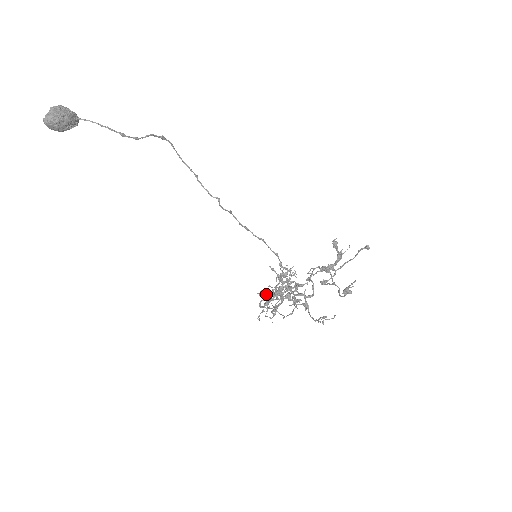
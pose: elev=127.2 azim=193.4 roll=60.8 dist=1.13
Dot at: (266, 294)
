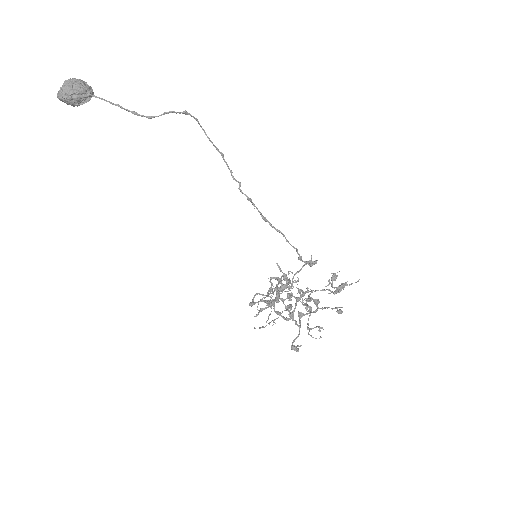
Dot at: (277, 280)
